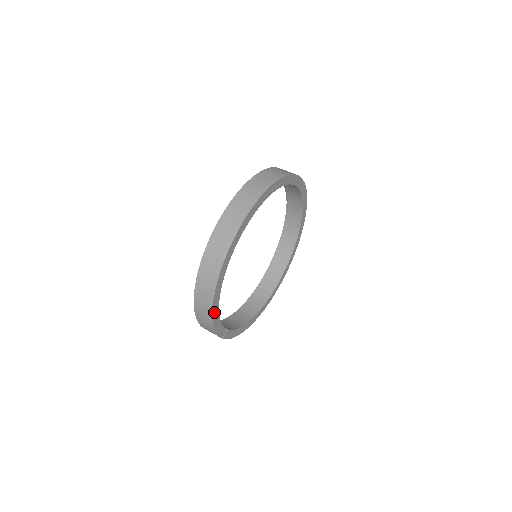
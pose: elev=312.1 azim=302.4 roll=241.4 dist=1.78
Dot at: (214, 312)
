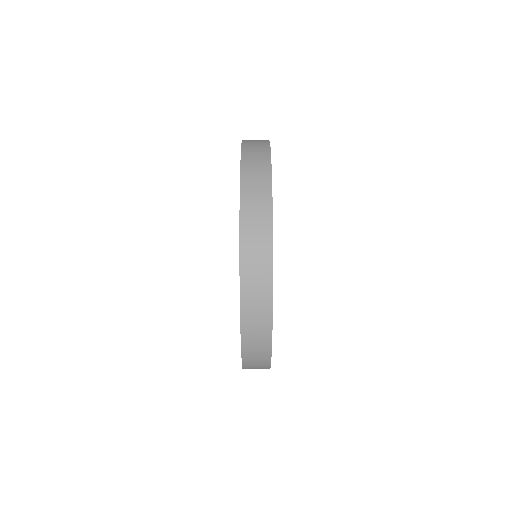
Dot at: occluded
